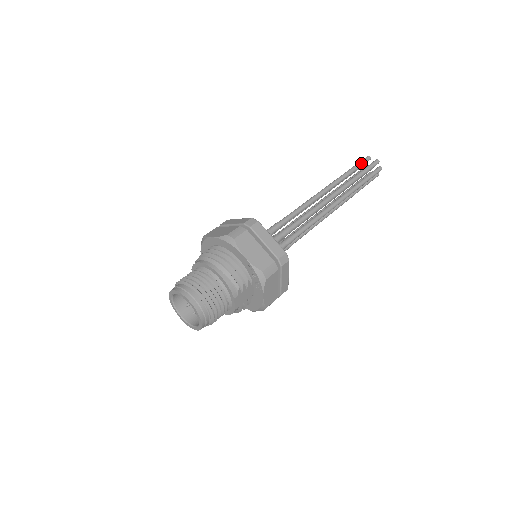
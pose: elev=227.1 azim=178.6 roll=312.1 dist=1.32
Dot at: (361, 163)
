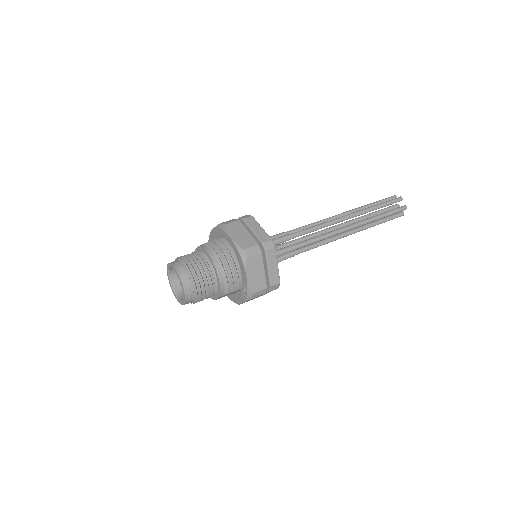
Dot at: (392, 203)
